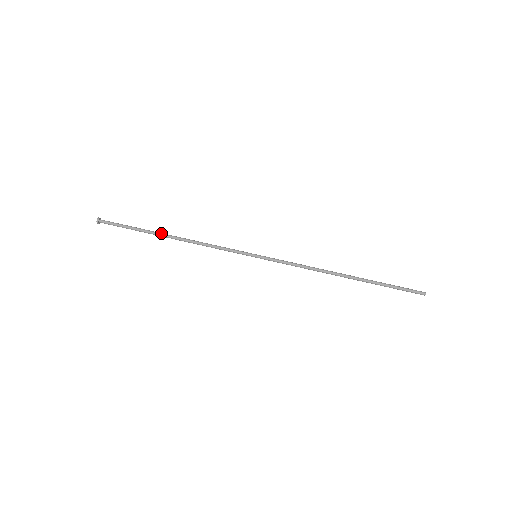
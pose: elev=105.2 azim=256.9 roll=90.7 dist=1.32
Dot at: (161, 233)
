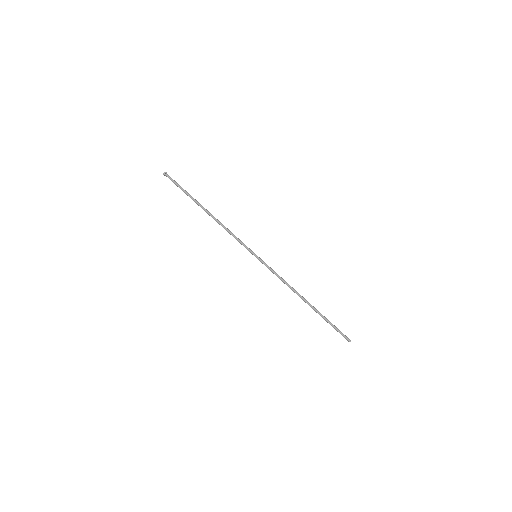
Dot at: (202, 206)
